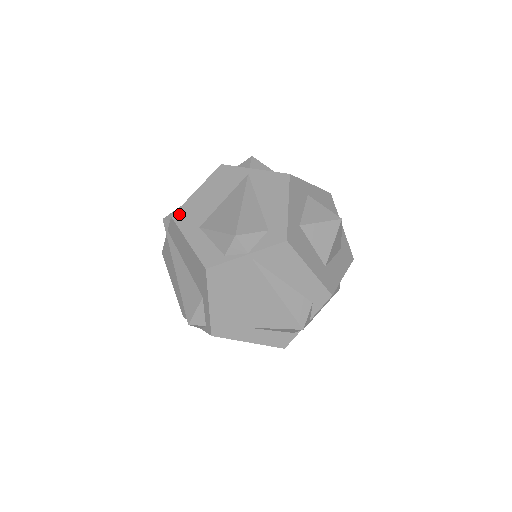
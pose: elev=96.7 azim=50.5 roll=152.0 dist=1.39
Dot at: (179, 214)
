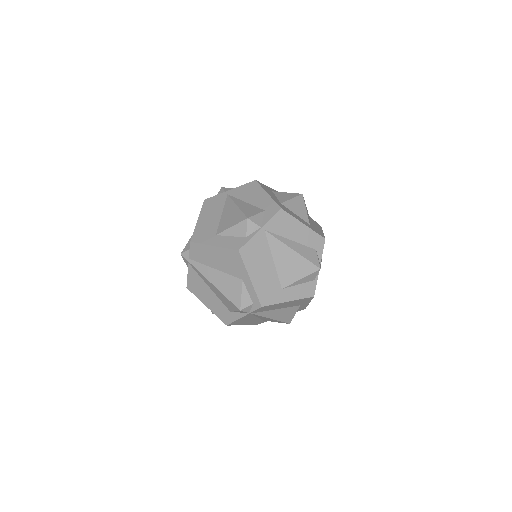
Dot at: (195, 237)
